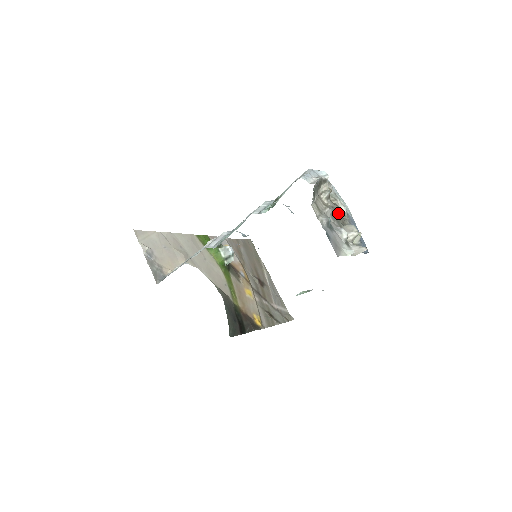
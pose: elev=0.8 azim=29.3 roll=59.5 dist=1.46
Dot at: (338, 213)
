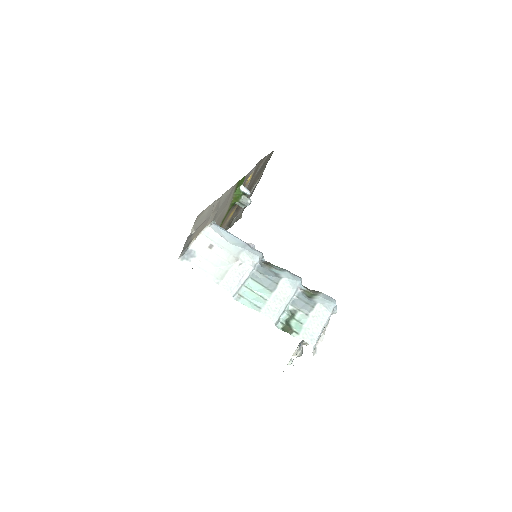
Dot at: occluded
